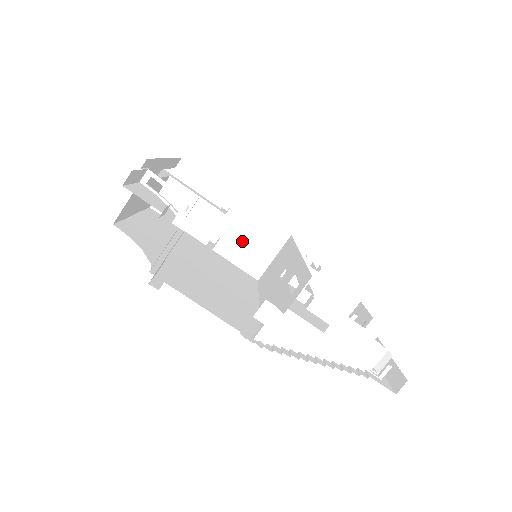
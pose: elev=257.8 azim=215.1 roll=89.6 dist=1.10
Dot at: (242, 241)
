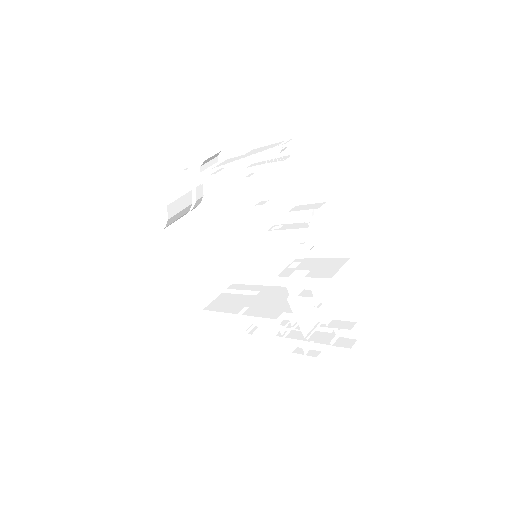
Dot at: (266, 303)
